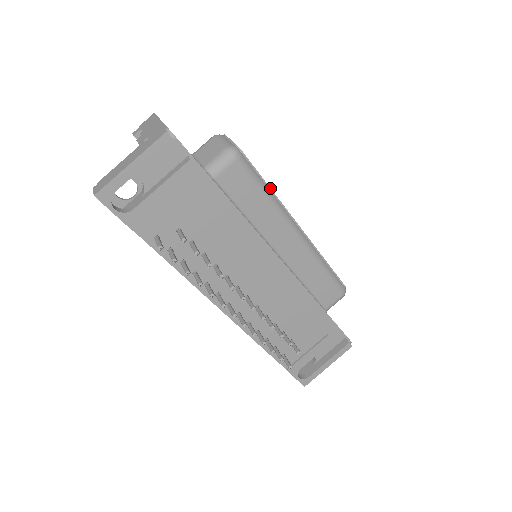
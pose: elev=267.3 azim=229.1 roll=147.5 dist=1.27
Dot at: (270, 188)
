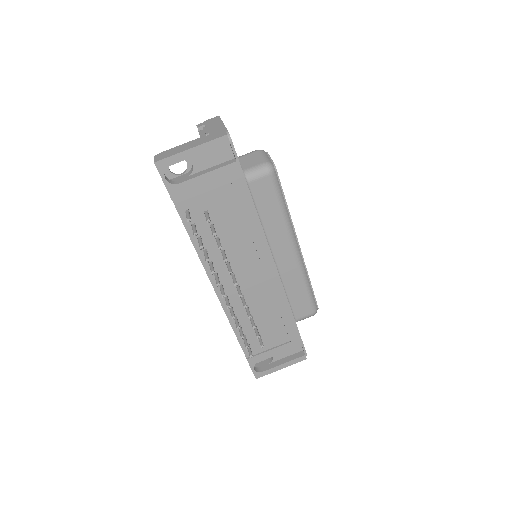
Dot at: (287, 206)
